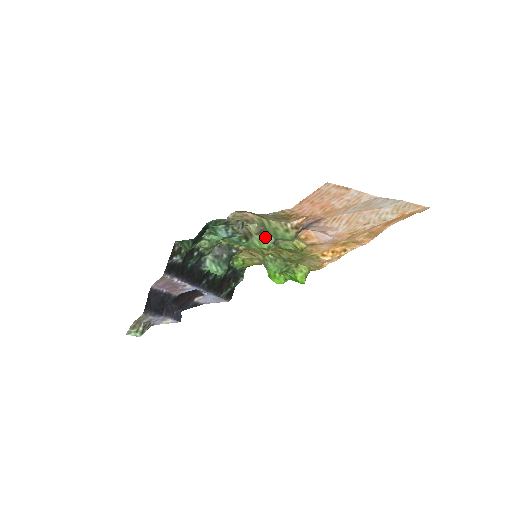
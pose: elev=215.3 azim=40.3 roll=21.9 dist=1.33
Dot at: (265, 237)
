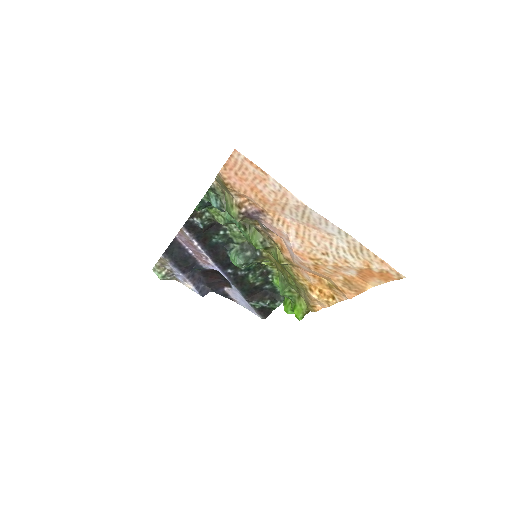
Dot at: (257, 233)
